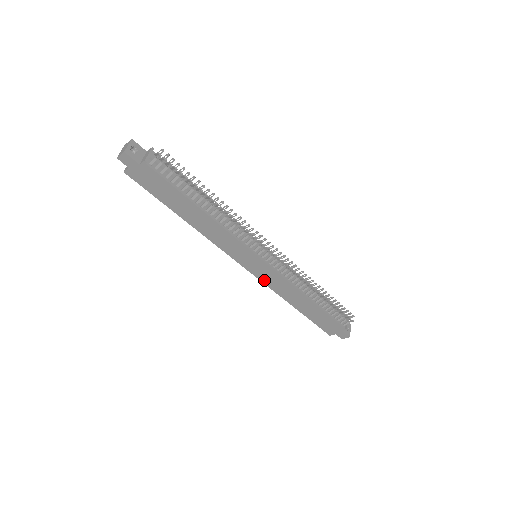
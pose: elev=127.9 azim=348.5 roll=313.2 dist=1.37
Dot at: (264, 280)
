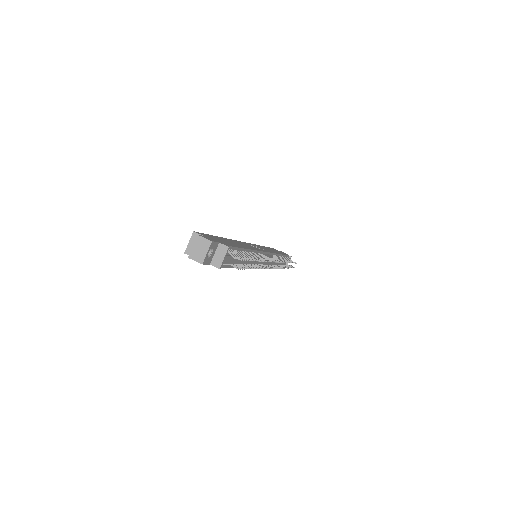
Dot at: occluded
